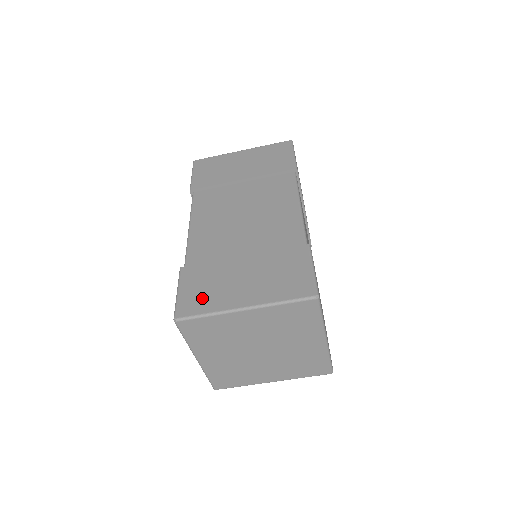
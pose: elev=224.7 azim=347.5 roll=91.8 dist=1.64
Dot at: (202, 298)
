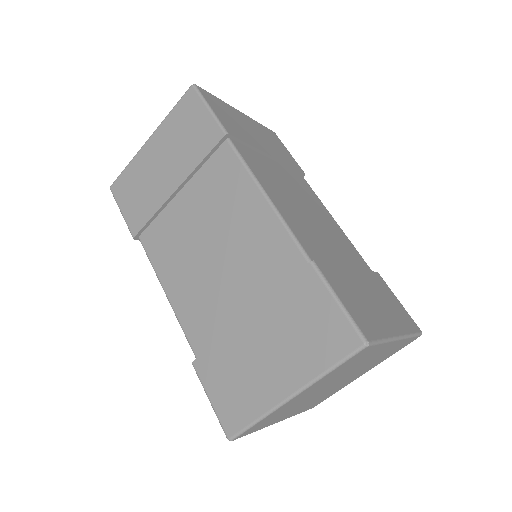
Dot at: (239, 400)
